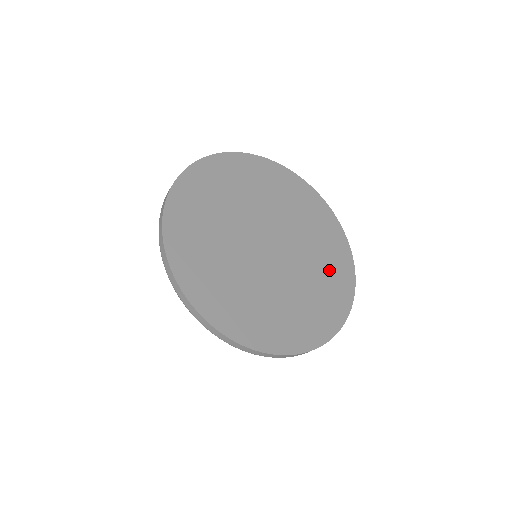
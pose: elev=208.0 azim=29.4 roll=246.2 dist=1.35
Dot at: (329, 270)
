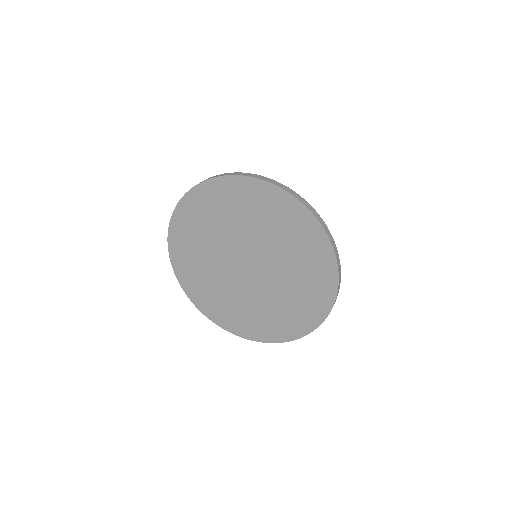
Dot at: (297, 242)
